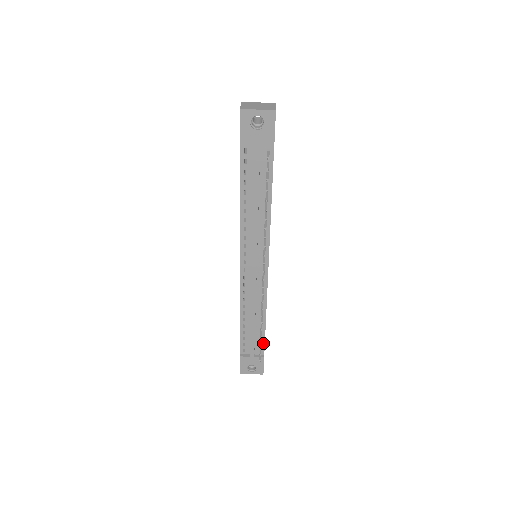
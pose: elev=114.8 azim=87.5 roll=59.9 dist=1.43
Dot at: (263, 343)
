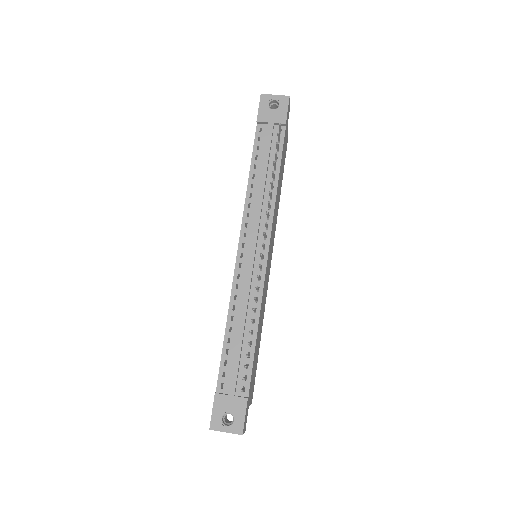
Dot at: (249, 374)
